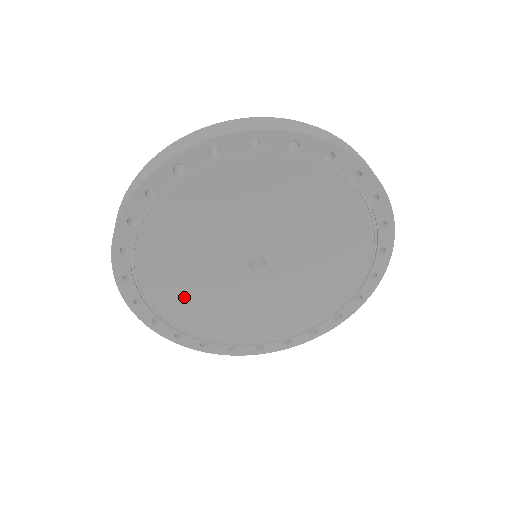
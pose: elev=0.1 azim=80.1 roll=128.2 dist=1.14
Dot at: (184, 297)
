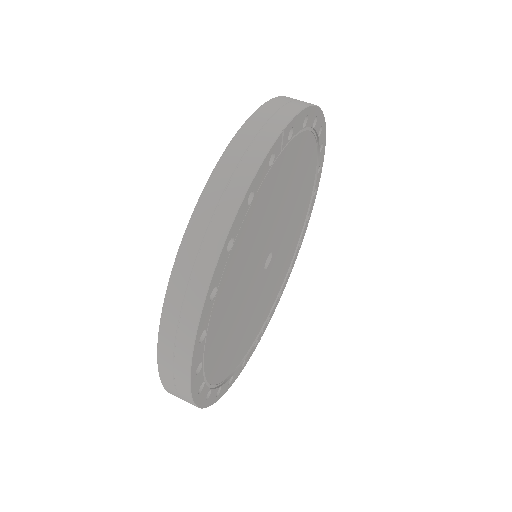
Dot at: (232, 348)
